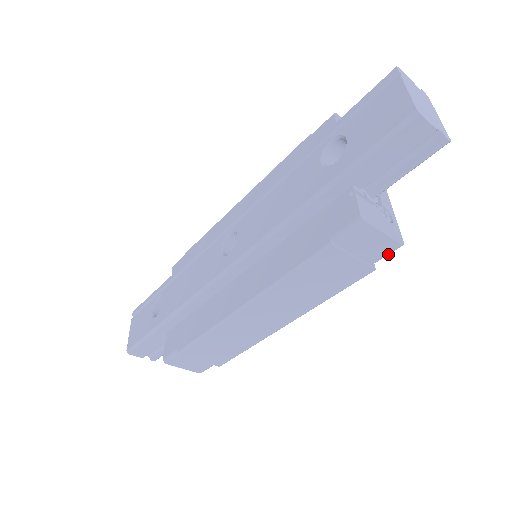
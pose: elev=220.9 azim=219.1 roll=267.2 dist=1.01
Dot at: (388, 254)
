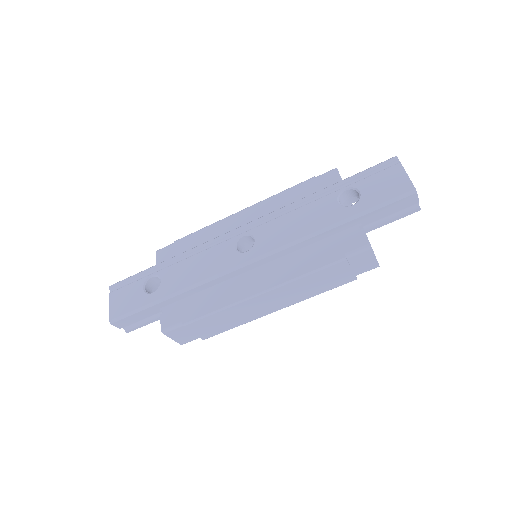
Dot at: (368, 270)
